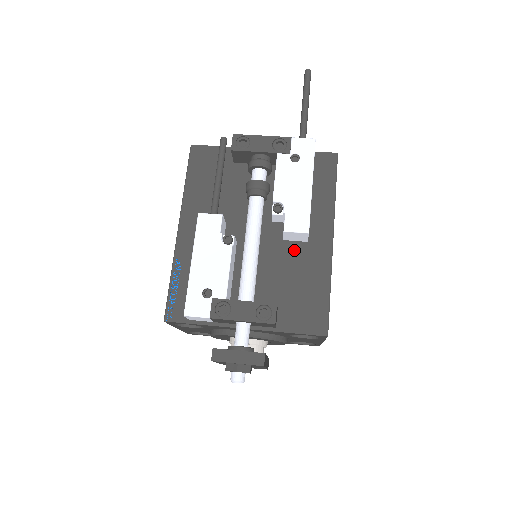
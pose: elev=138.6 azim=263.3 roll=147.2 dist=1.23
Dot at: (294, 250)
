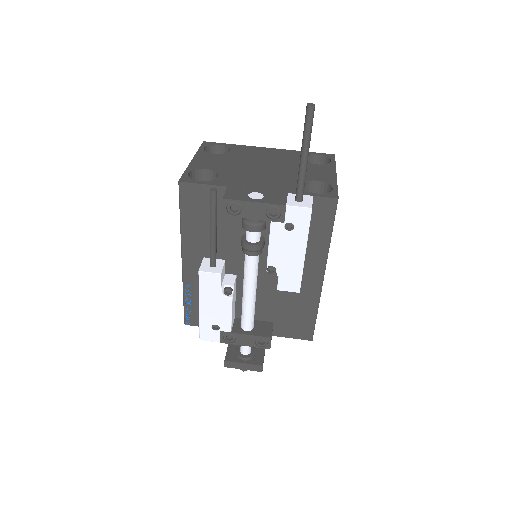
Dot at: occluded
